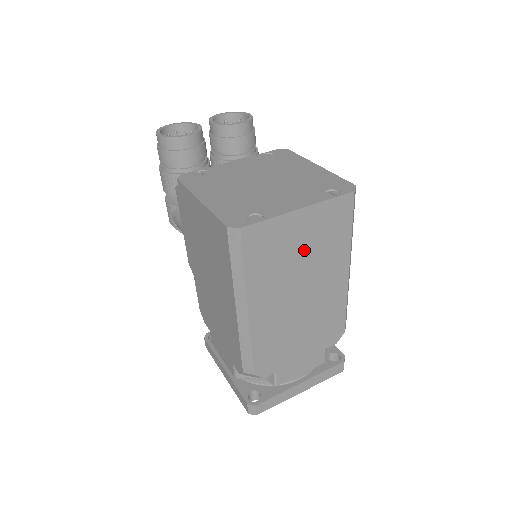
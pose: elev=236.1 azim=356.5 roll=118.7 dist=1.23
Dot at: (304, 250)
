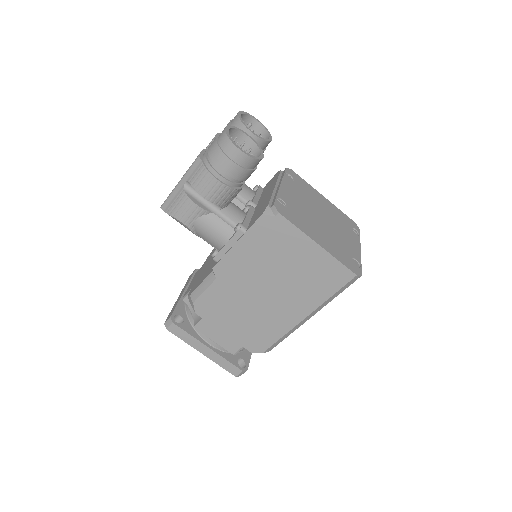
Dot at: occluded
